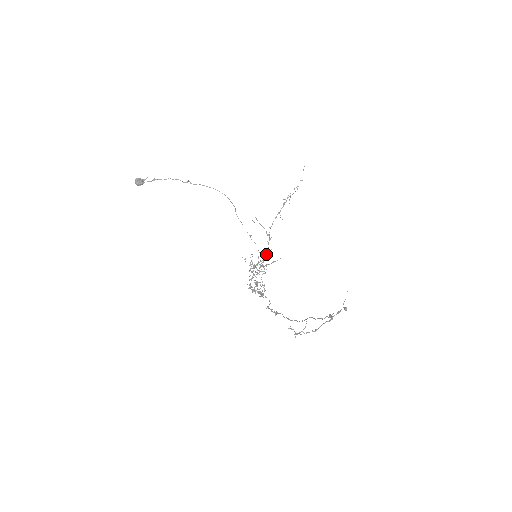
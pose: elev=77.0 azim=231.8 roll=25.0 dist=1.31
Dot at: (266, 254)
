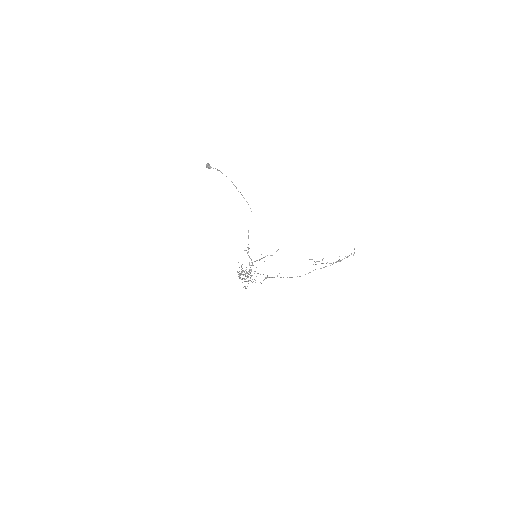
Dot at: occluded
